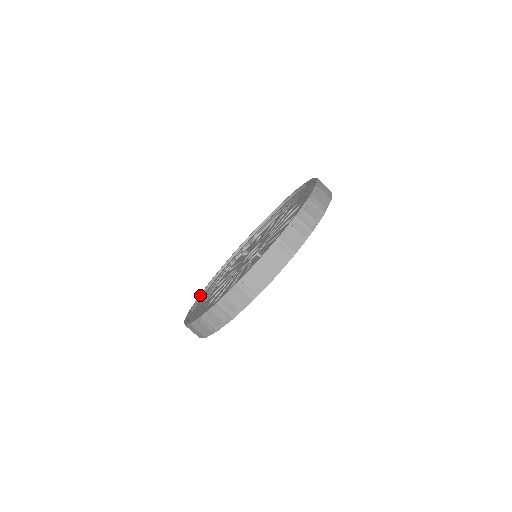
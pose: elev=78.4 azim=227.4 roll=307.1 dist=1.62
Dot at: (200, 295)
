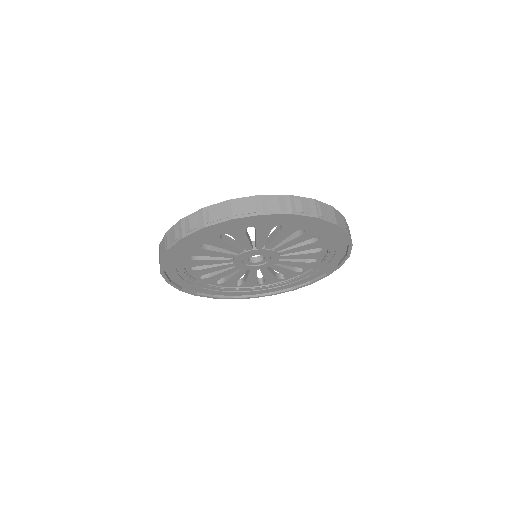
Dot at: occluded
